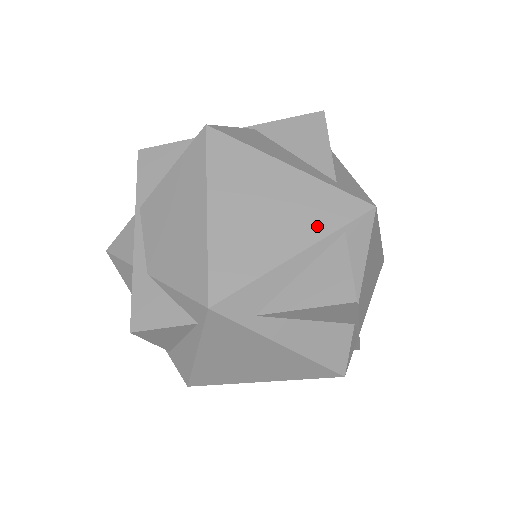
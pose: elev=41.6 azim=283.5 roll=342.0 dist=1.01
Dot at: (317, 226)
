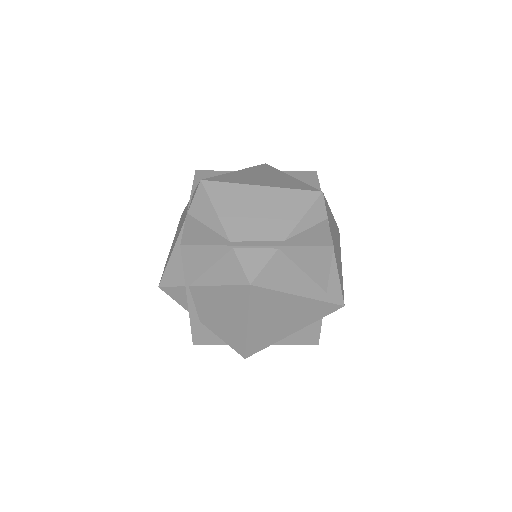
Dot at: (308, 320)
